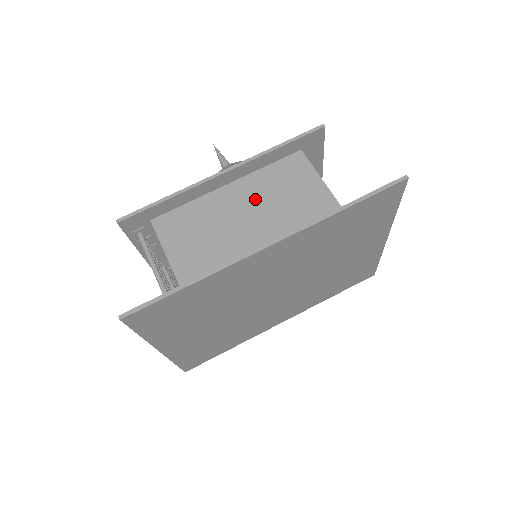
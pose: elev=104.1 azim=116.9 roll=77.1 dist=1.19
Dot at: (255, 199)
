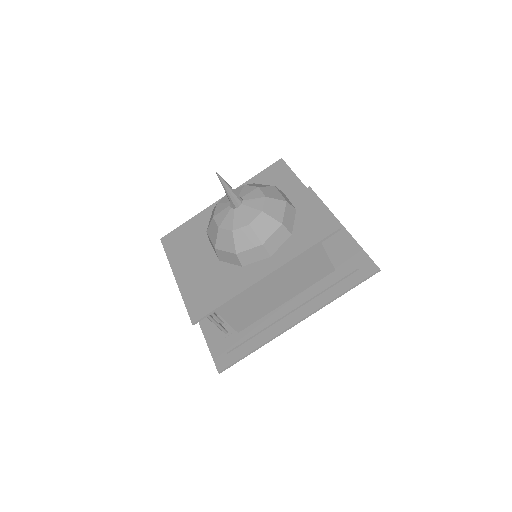
Dot at: (280, 274)
